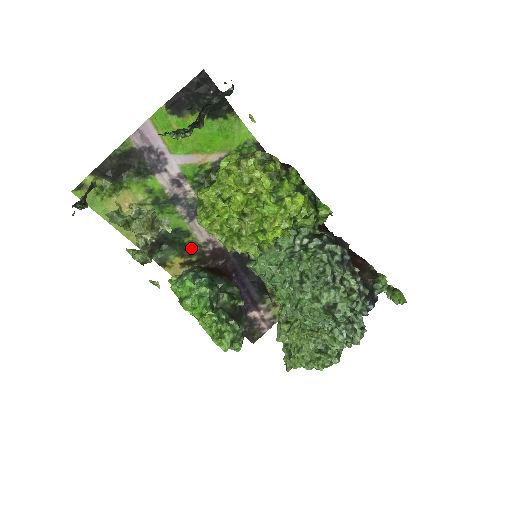
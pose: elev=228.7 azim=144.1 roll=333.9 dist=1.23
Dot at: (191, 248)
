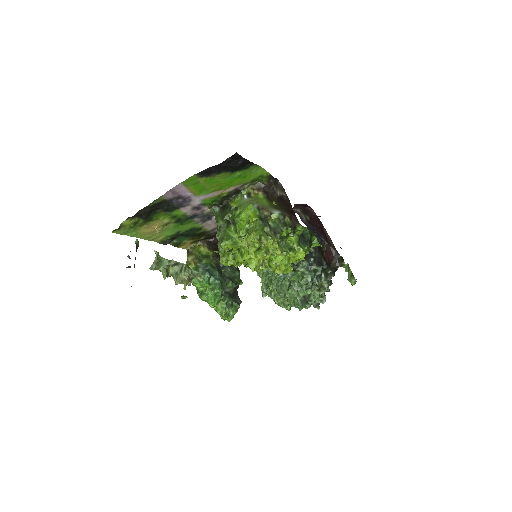
Dot at: (201, 234)
